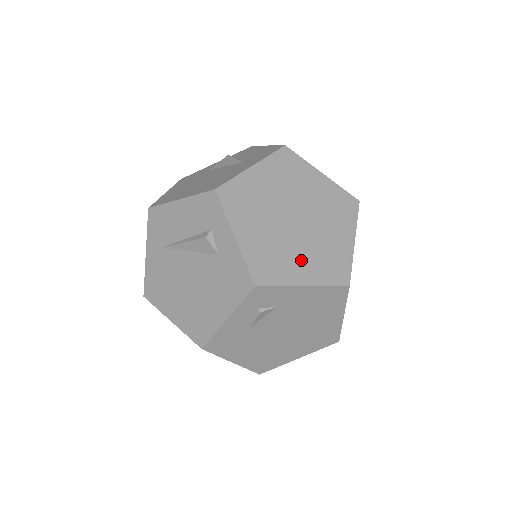
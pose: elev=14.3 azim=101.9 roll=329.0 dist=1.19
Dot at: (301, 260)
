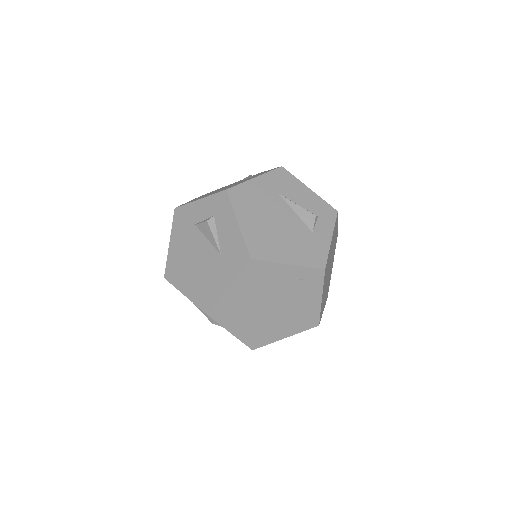
Dot at: (280, 326)
